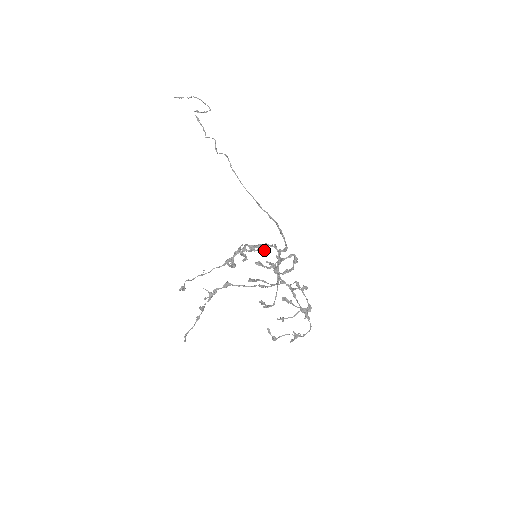
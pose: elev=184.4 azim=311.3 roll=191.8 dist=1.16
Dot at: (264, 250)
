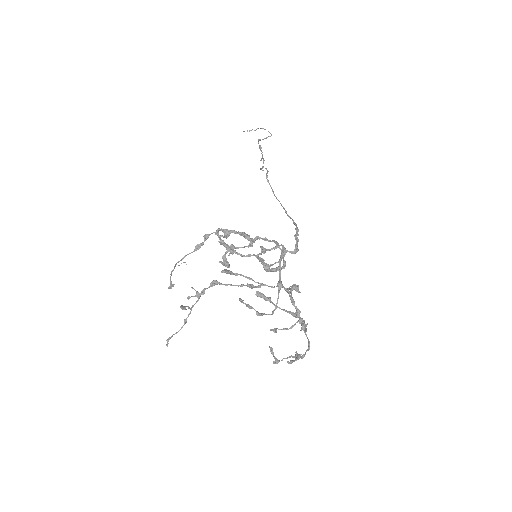
Dot at: (247, 239)
